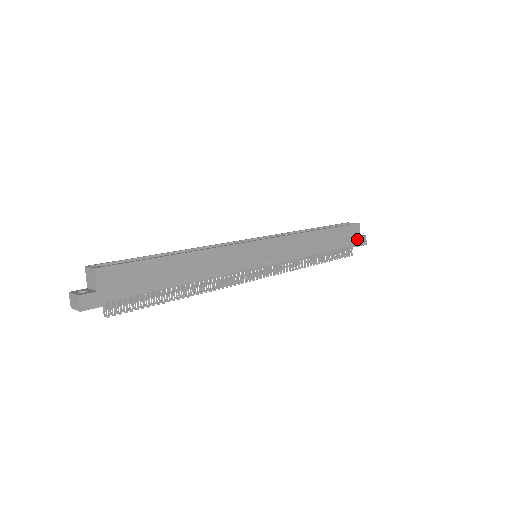
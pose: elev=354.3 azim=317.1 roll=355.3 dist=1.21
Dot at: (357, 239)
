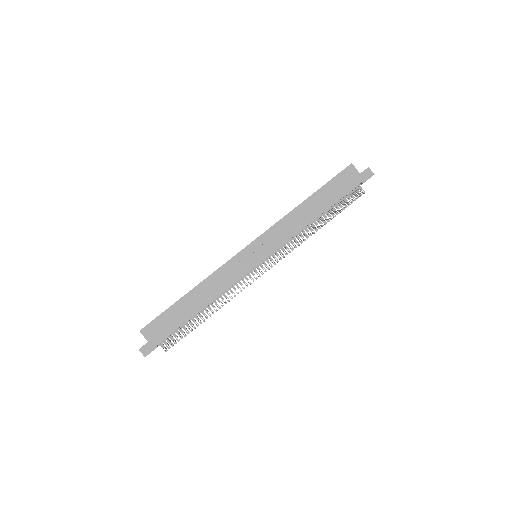
Dot at: (358, 178)
